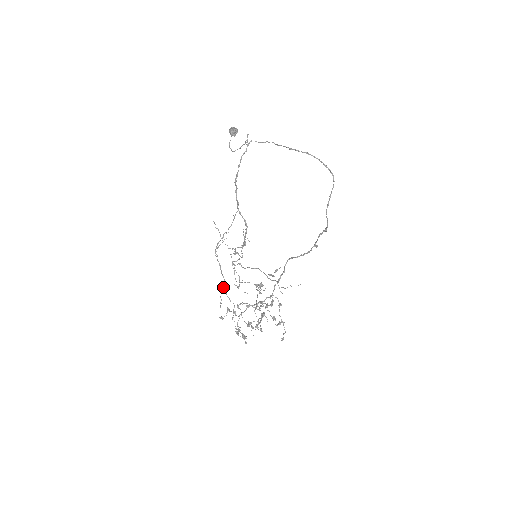
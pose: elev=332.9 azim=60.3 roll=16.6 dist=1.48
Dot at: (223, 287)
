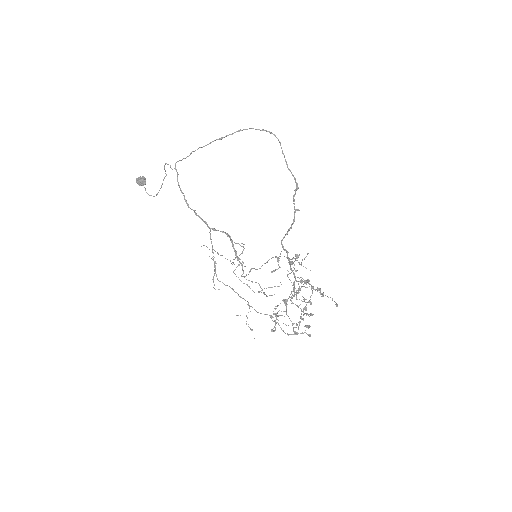
Dot at: occluded
